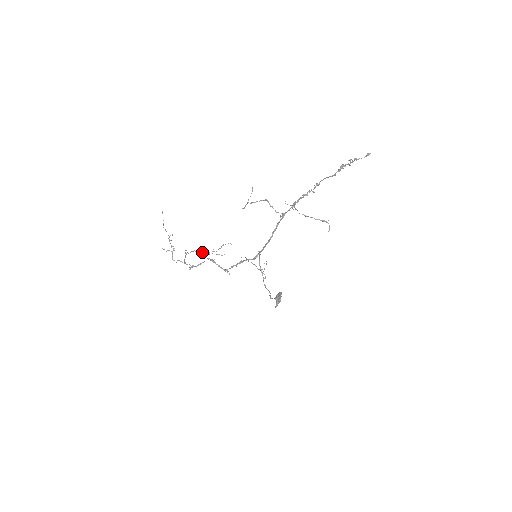
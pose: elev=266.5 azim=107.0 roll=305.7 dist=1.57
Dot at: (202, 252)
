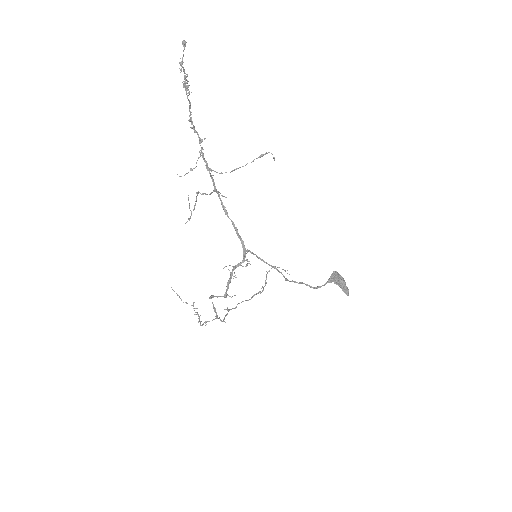
Dot at: (251, 297)
